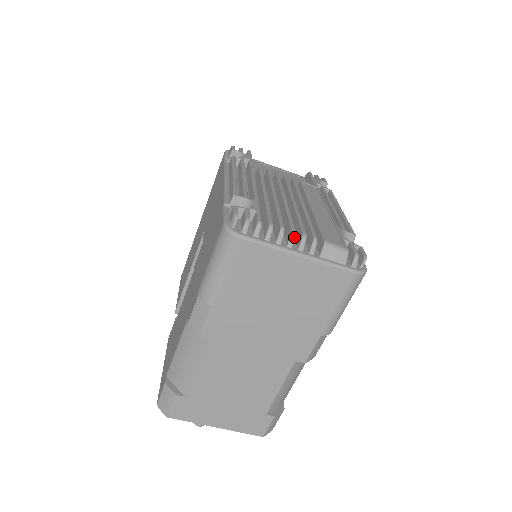
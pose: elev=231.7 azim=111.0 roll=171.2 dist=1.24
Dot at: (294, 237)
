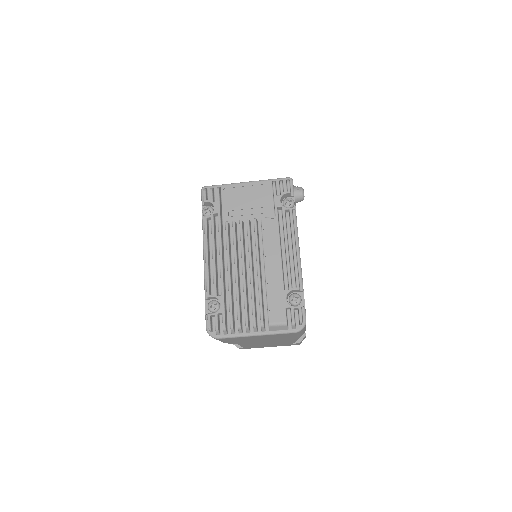
Dot at: (248, 329)
